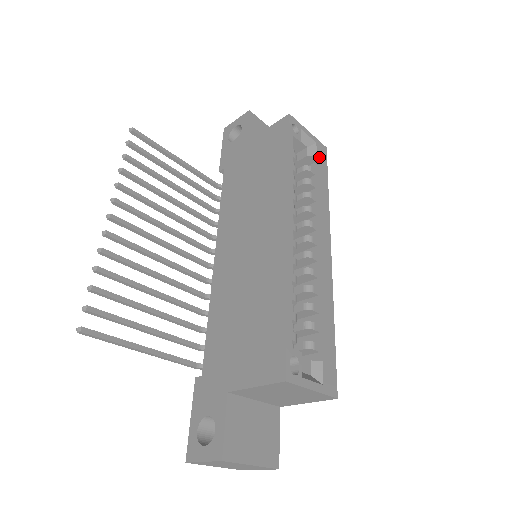
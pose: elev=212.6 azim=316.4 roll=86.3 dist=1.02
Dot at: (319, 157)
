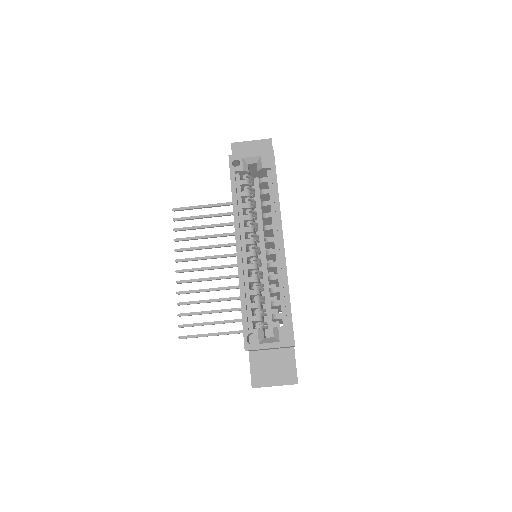
Dot at: (265, 167)
